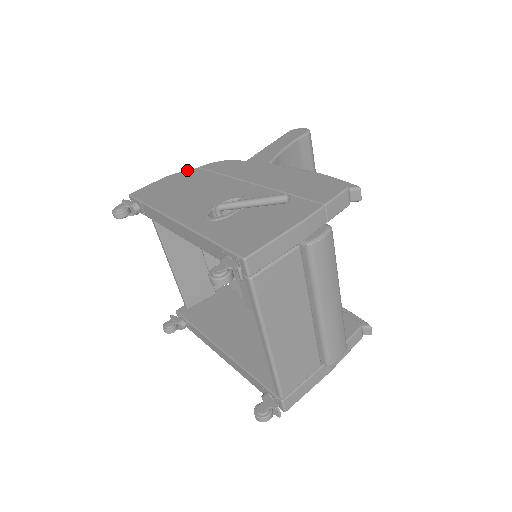
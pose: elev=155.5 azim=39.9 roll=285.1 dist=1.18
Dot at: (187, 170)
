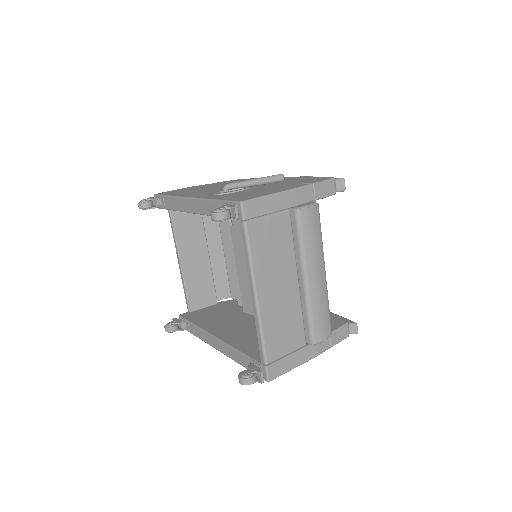
Dot at: (205, 184)
